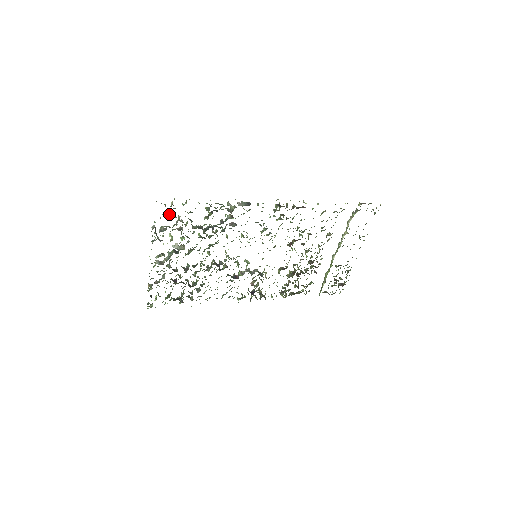
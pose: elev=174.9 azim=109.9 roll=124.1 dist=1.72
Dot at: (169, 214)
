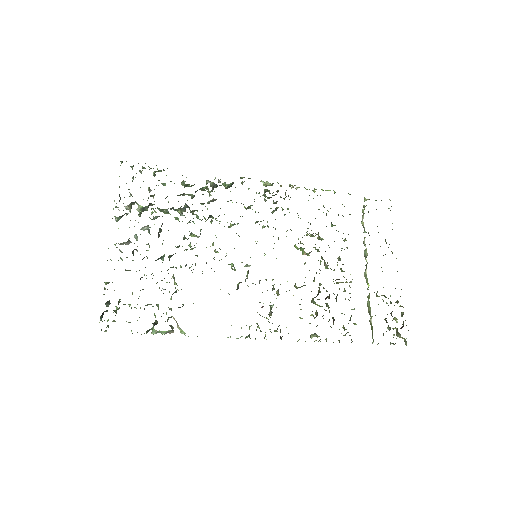
Dot at: occluded
